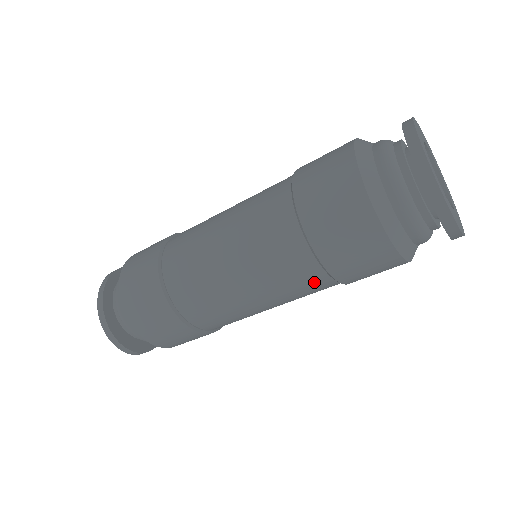
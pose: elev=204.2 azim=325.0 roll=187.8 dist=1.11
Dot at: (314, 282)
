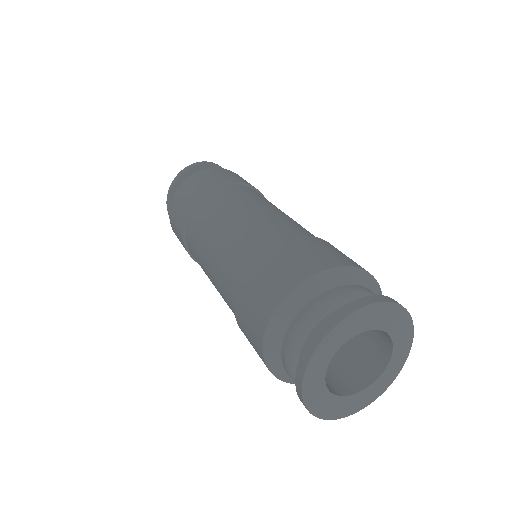
Dot at: occluded
